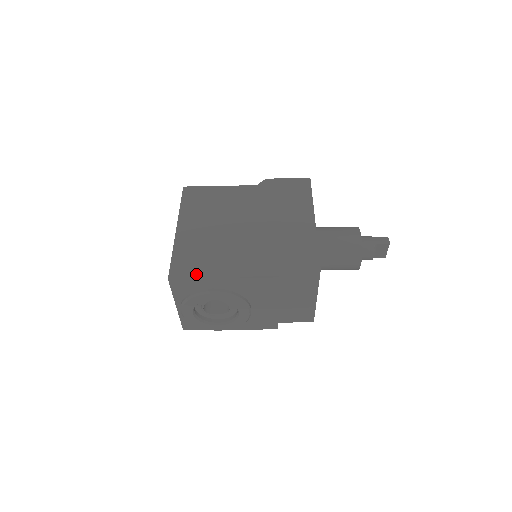
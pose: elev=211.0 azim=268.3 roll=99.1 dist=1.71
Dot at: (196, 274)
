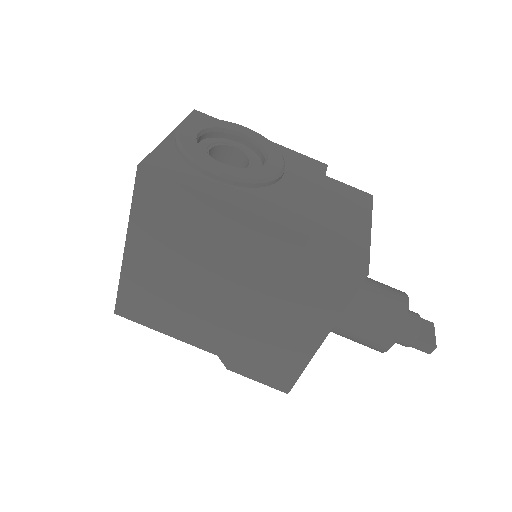
Dot at: occluded
